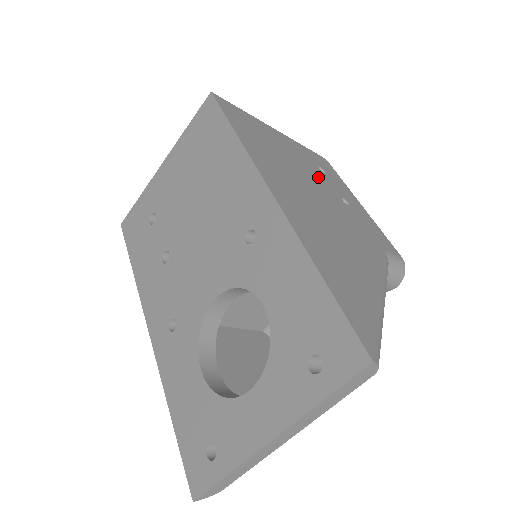
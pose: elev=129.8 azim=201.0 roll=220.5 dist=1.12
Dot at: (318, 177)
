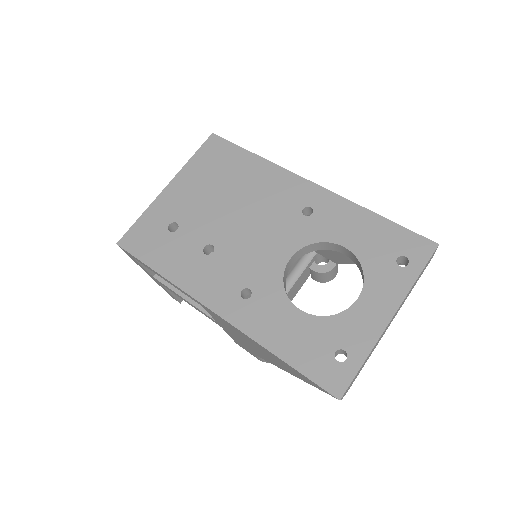
Dot at: occluded
